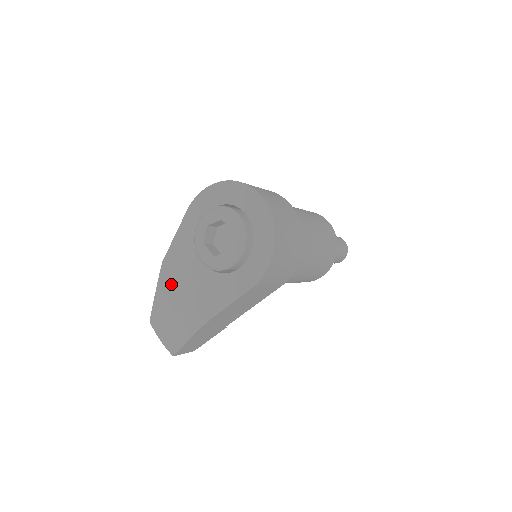
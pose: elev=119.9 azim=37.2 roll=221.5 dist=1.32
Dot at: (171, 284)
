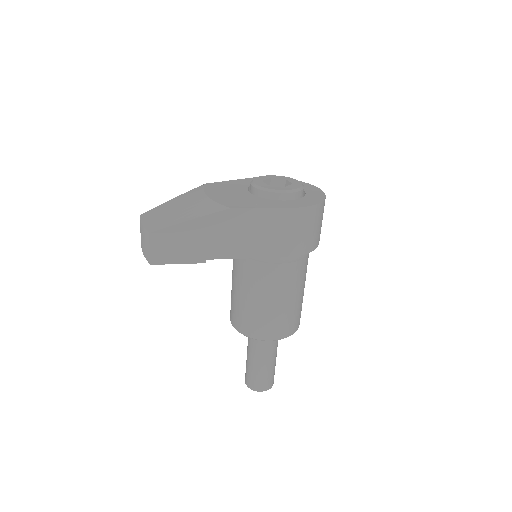
Dot at: (206, 190)
